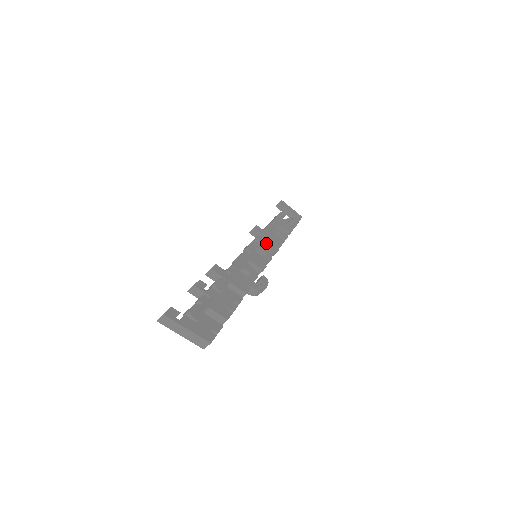
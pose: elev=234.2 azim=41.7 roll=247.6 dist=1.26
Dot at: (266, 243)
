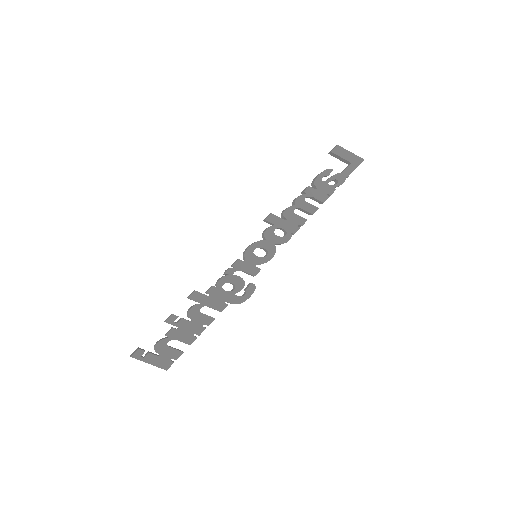
Dot at: (275, 236)
